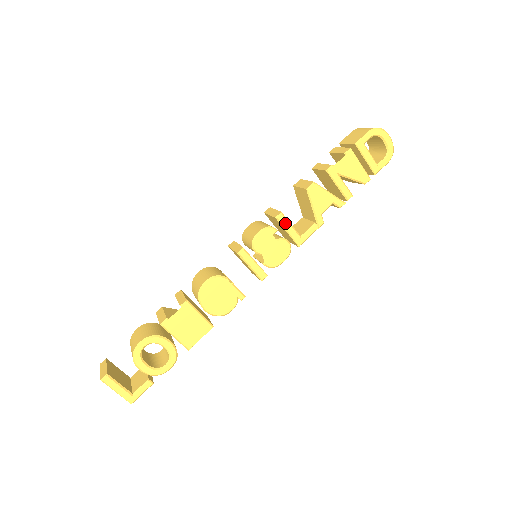
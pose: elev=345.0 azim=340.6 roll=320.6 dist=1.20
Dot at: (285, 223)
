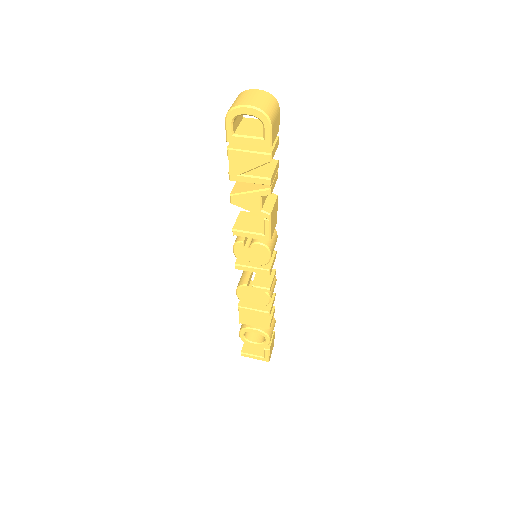
Dot at: (242, 234)
